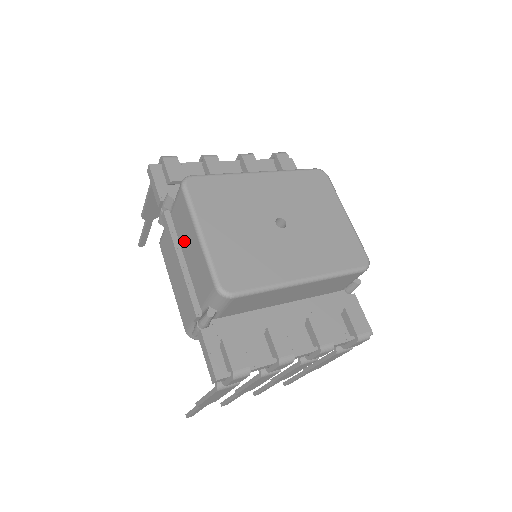
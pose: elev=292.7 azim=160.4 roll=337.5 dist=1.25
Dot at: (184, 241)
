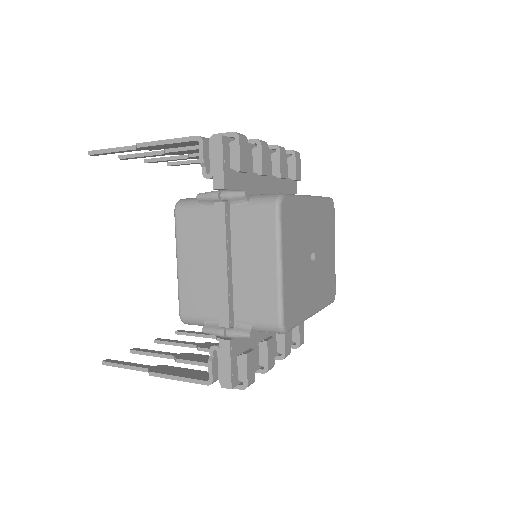
Dot at: (244, 251)
